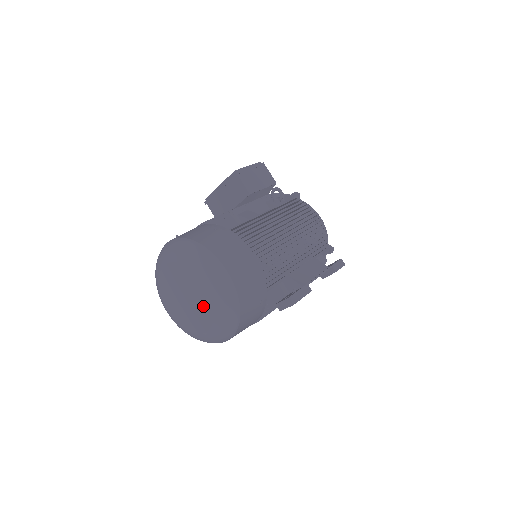
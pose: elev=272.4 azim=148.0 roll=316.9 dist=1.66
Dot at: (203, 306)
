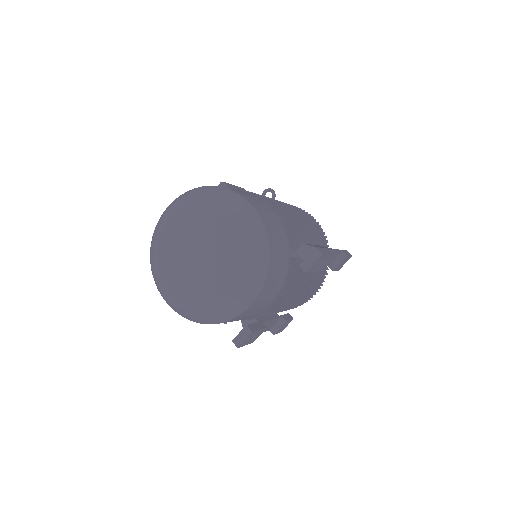
Dot at: (223, 250)
